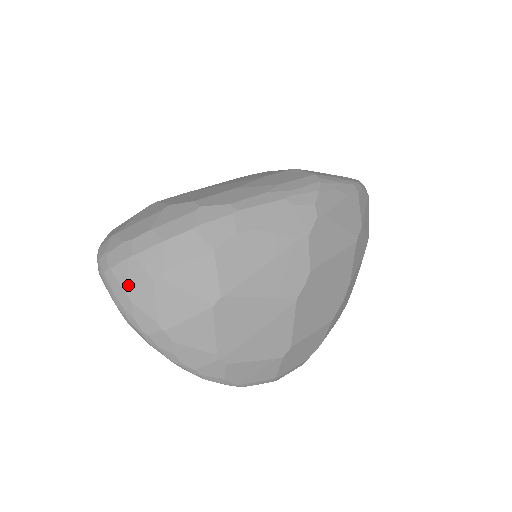
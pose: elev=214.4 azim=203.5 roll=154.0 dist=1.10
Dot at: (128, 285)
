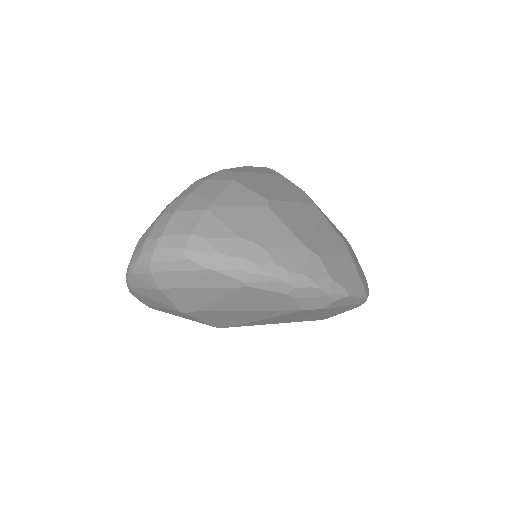
Dot at: (189, 228)
